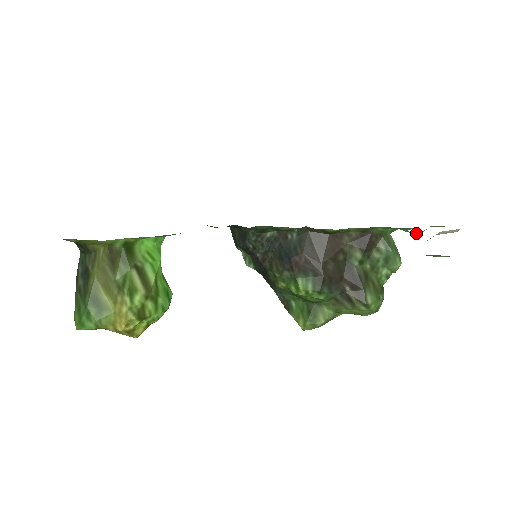
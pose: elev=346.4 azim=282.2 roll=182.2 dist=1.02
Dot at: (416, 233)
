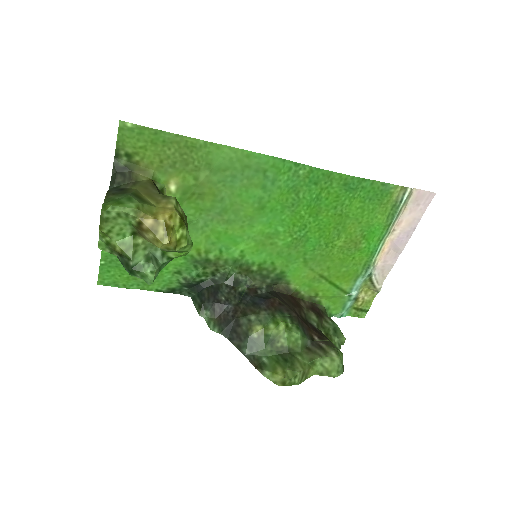
Dot at: (355, 293)
